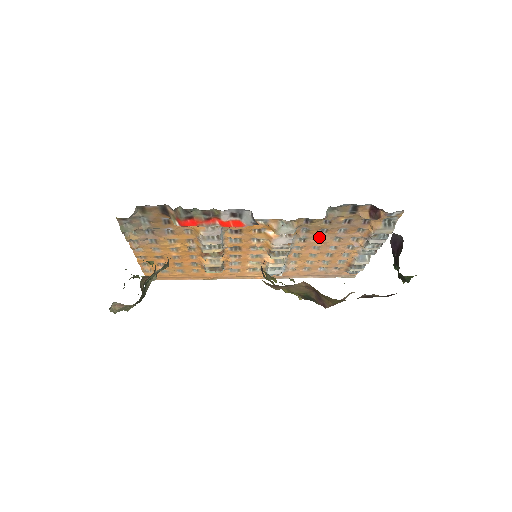
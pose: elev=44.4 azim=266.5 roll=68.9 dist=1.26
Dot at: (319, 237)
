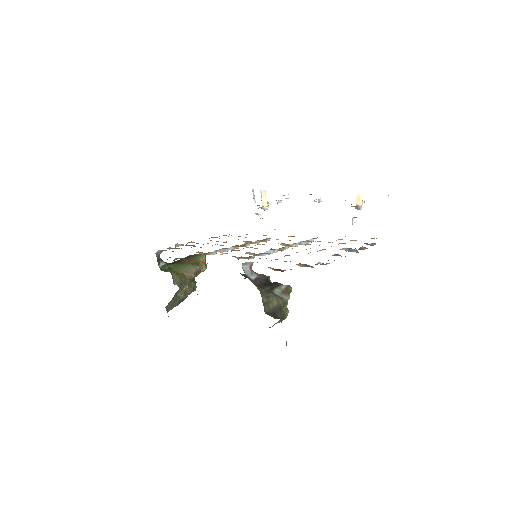
Dot at: occluded
